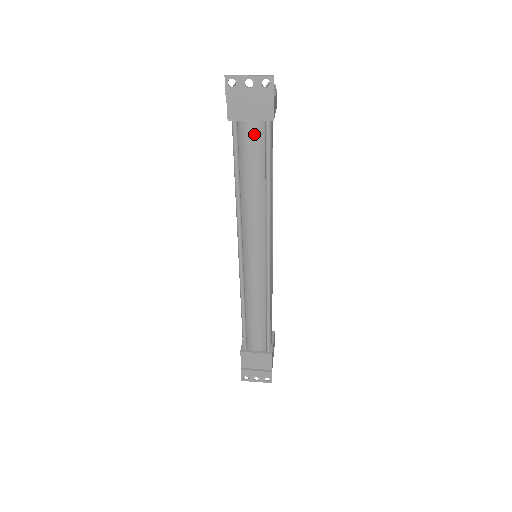
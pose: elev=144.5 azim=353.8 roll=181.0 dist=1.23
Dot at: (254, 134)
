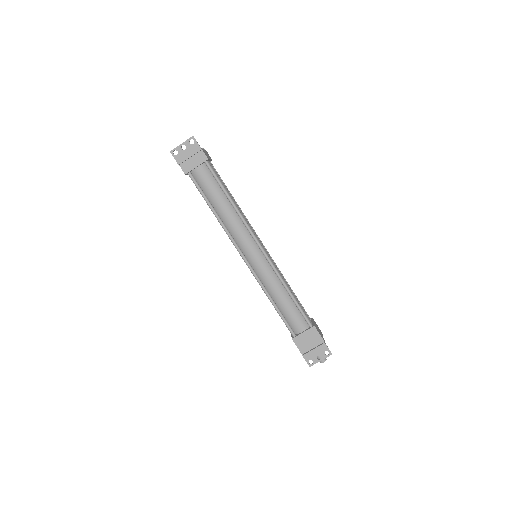
Dot at: (203, 174)
